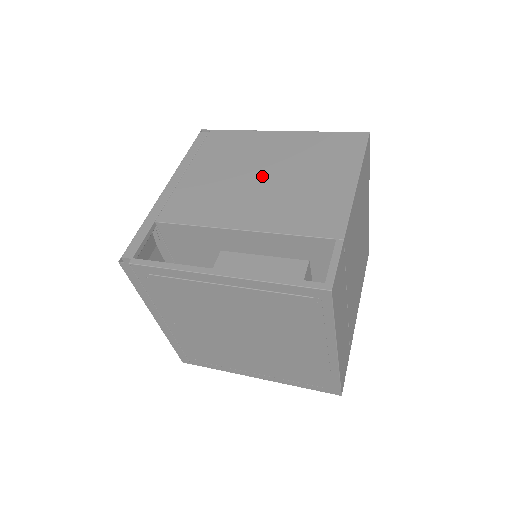
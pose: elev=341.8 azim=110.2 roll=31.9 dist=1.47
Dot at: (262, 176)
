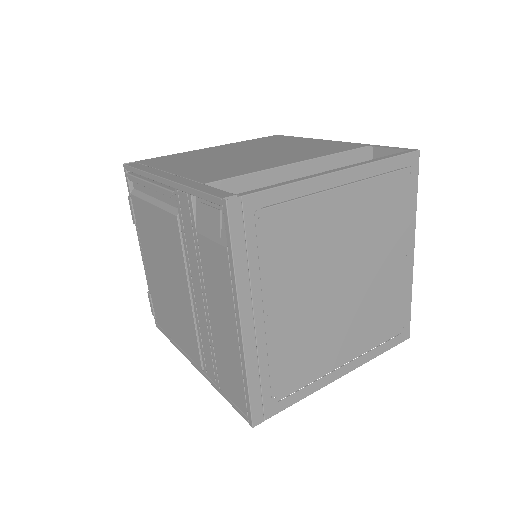
Dot at: (247, 154)
